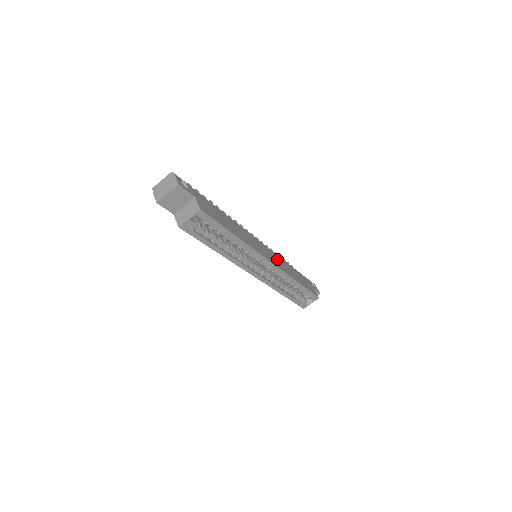
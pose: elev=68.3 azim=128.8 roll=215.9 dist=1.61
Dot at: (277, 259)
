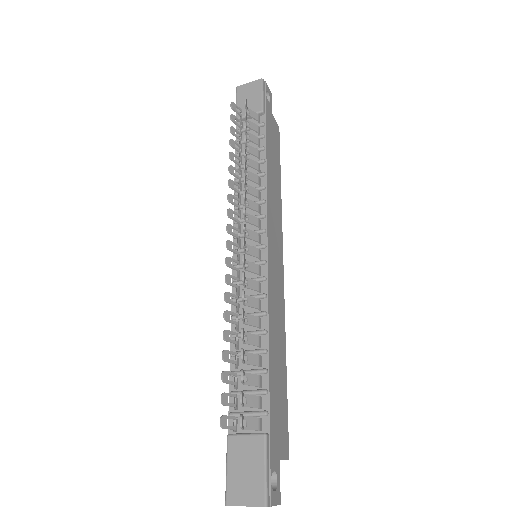
Dot at: (273, 219)
